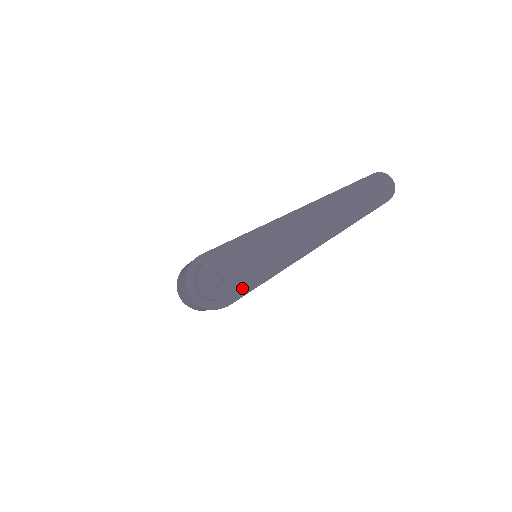
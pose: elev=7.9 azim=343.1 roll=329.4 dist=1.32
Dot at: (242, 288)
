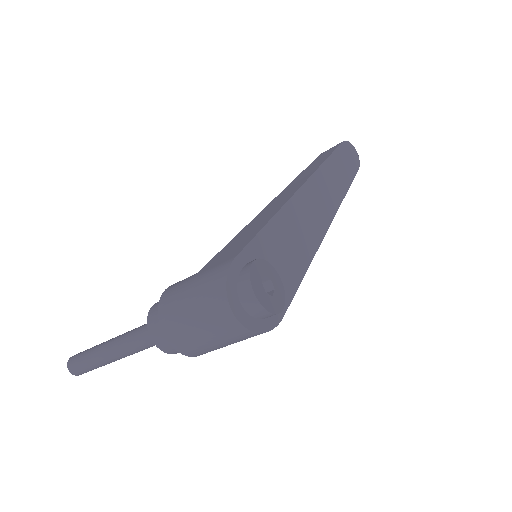
Dot at: (287, 291)
